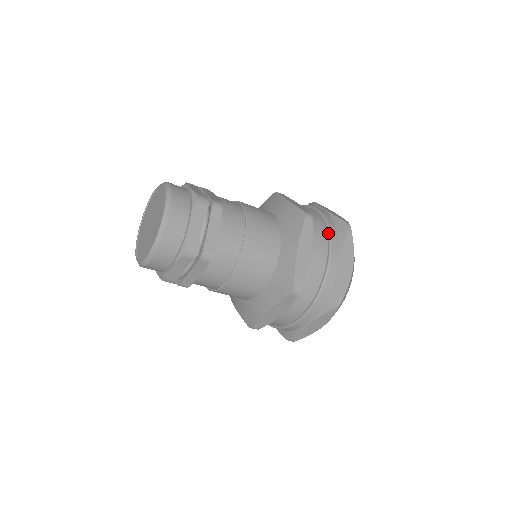
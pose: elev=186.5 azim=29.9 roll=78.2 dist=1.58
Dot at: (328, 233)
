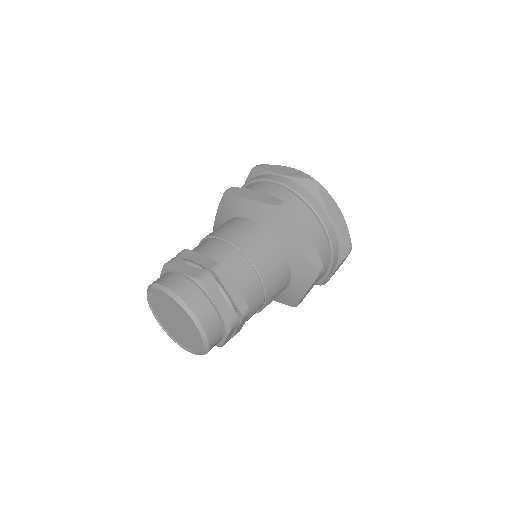
Dot at: (304, 202)
